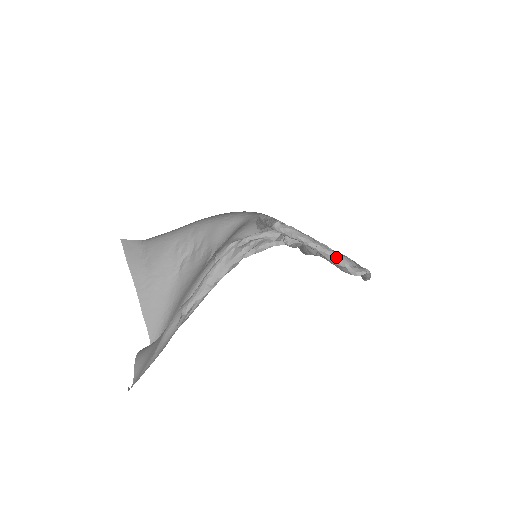
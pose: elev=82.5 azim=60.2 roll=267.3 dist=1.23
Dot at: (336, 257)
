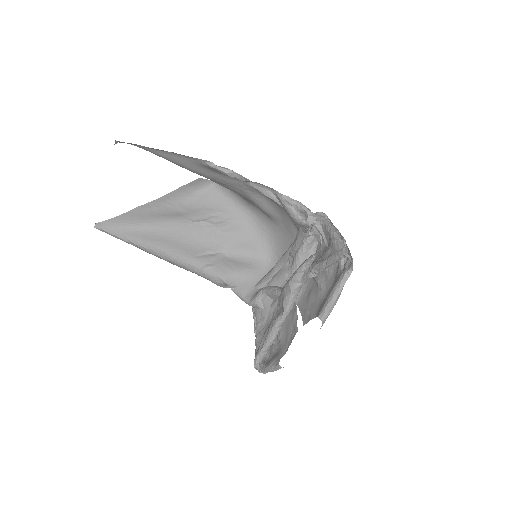
Dot at: (343, 241)
